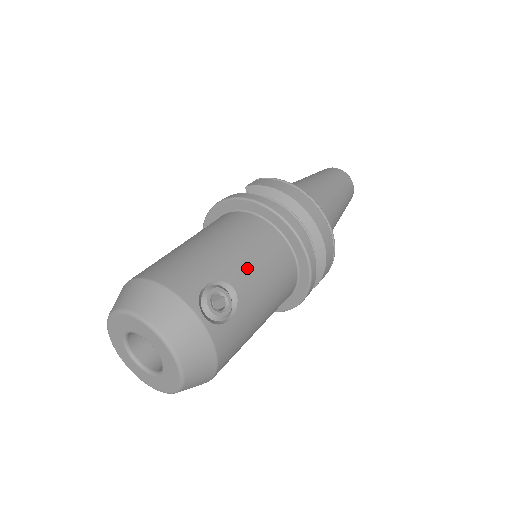
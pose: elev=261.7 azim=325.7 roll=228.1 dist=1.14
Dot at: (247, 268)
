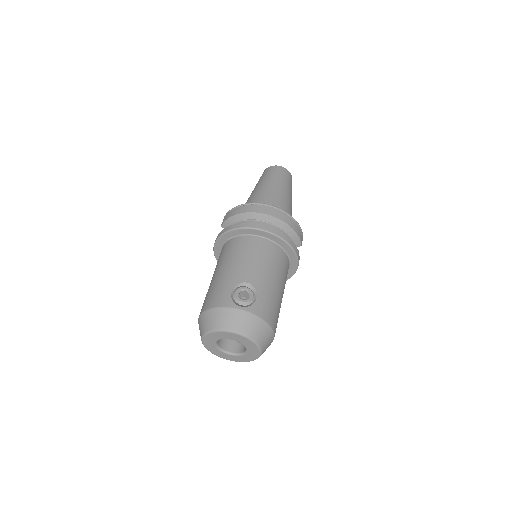
Dot at: (247, 268)
